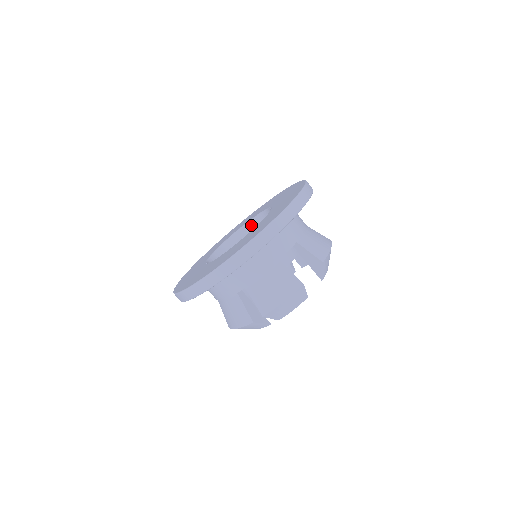
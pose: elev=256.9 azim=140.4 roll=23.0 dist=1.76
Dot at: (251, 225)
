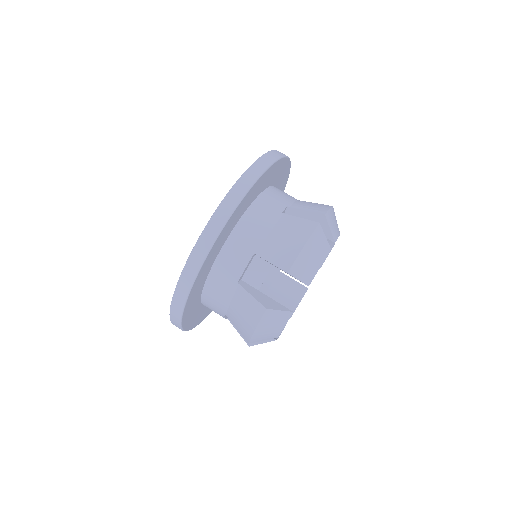
Dot at: occluded
